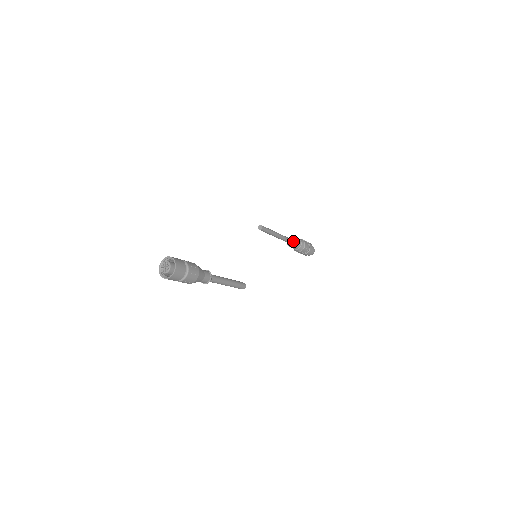
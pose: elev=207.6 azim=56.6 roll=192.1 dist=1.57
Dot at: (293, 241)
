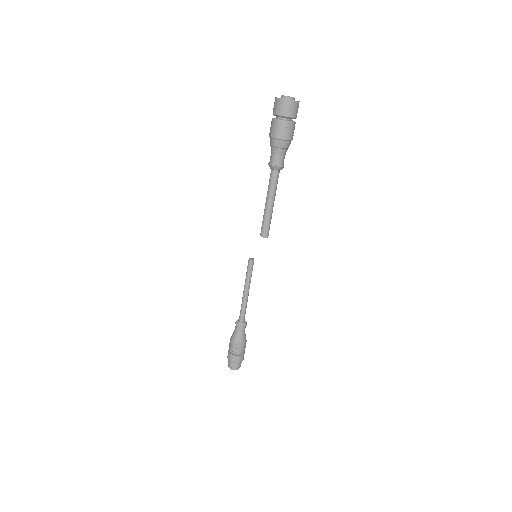
Dot at: (245, 321)
